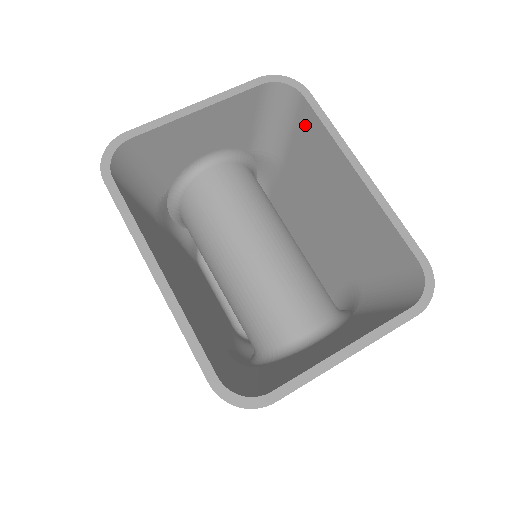
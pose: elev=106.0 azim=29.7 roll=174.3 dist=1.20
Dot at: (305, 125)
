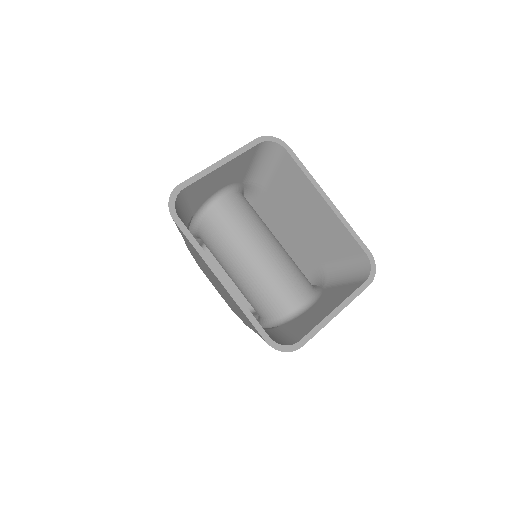
Dot at: (286, 168)
